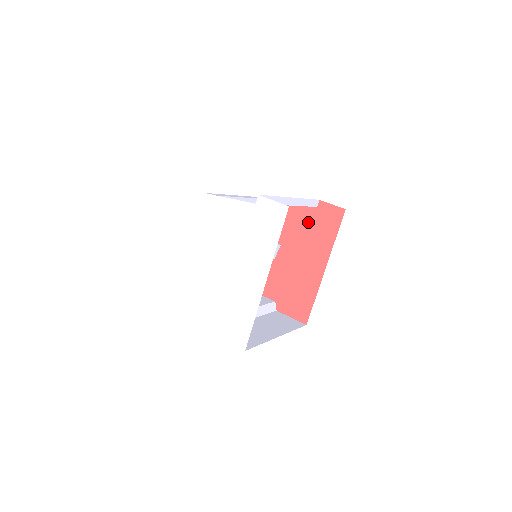
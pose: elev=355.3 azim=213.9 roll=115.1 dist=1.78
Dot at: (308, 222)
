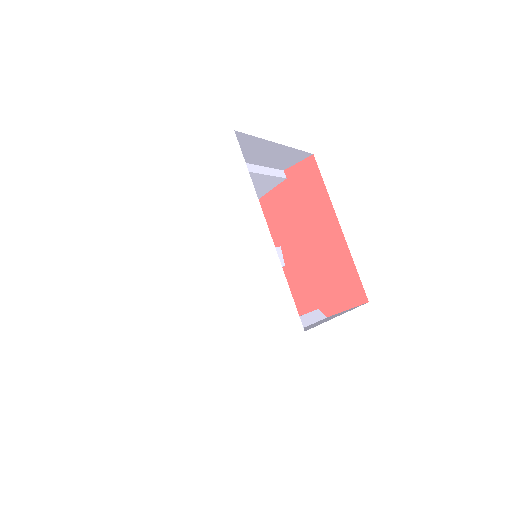
Dot at: (289, 200)
